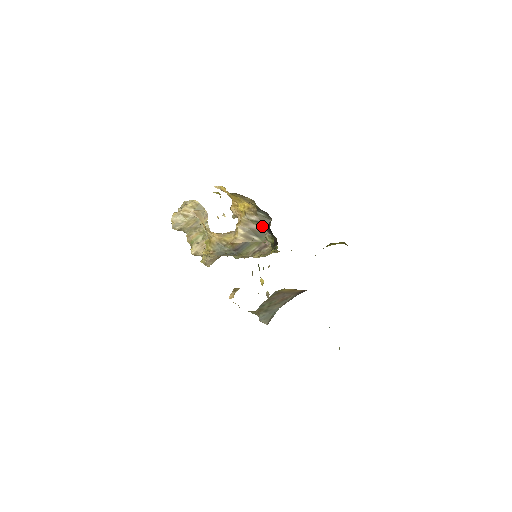
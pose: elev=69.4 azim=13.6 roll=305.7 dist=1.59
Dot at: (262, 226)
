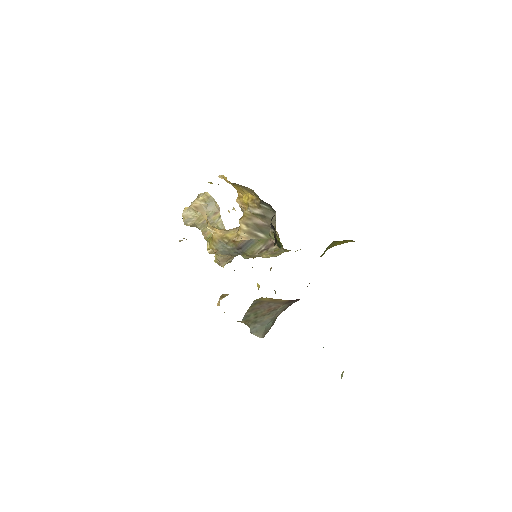
Dot at: (267, 221)
